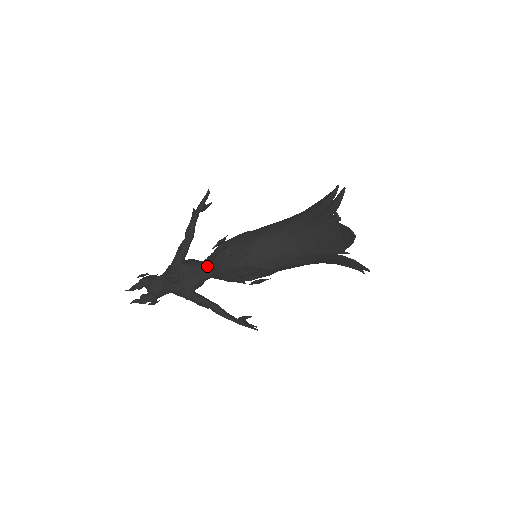
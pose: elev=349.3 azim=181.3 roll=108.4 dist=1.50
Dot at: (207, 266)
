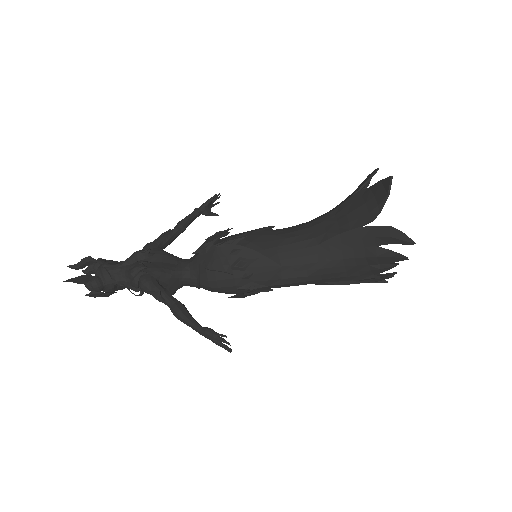
Dot at: (188, 260)
